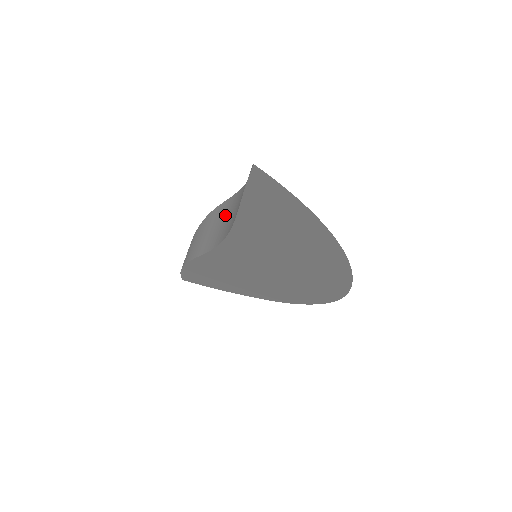
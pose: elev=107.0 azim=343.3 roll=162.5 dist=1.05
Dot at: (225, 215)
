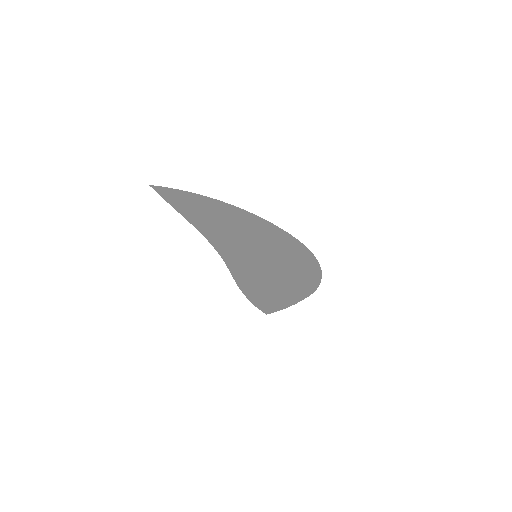
Dot at: occluded
